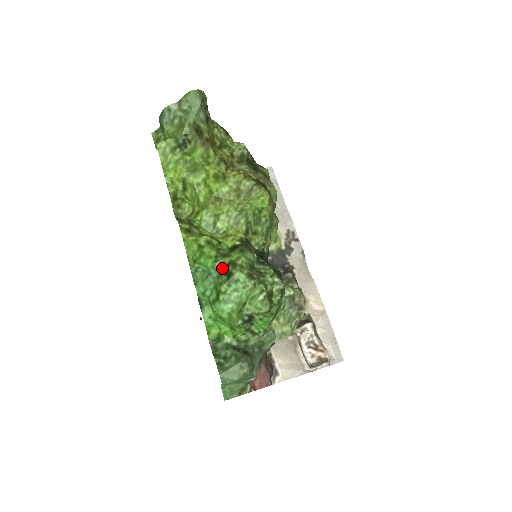
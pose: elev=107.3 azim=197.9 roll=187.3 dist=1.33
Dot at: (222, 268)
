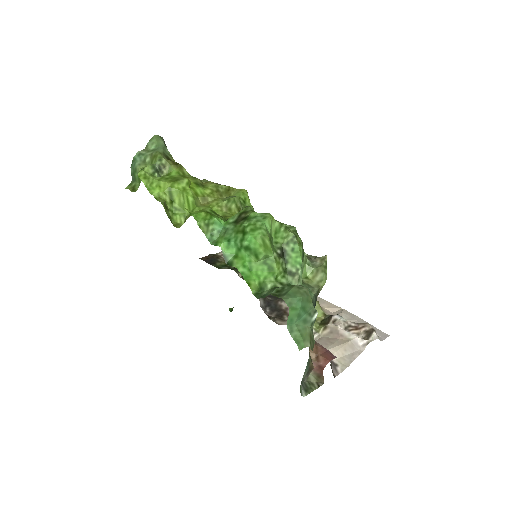
Dot at: (236, 220)
